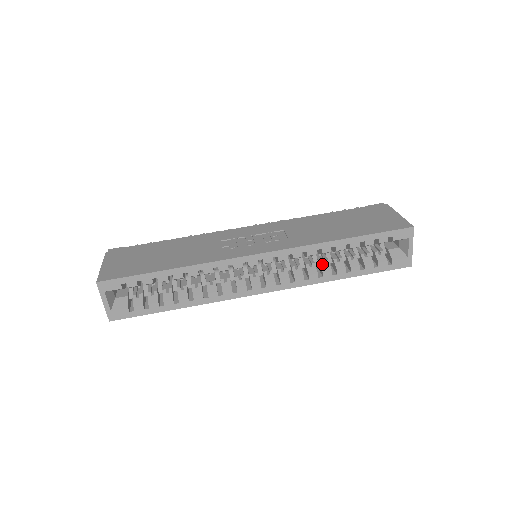
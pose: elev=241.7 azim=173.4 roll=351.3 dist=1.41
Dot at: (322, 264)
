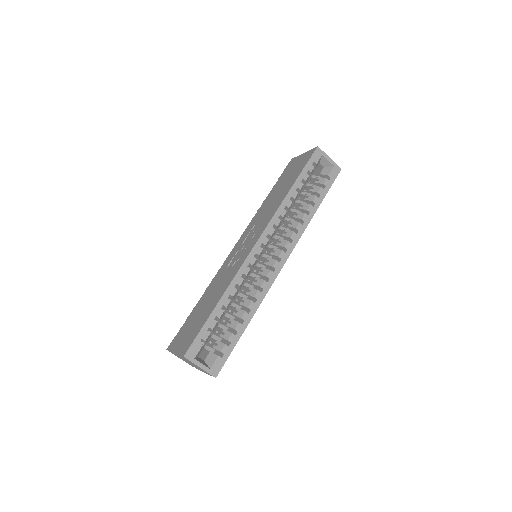
Dot at: (296, 216)
